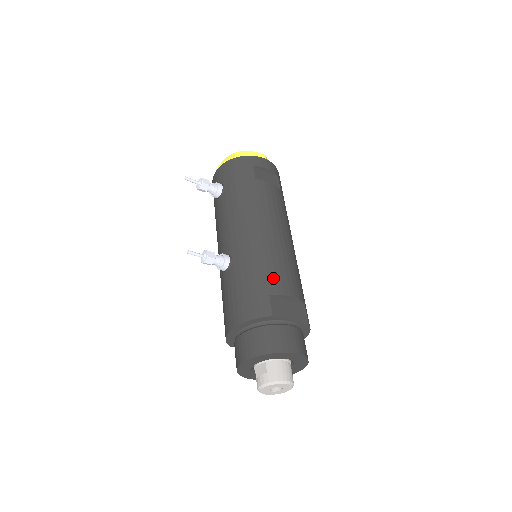
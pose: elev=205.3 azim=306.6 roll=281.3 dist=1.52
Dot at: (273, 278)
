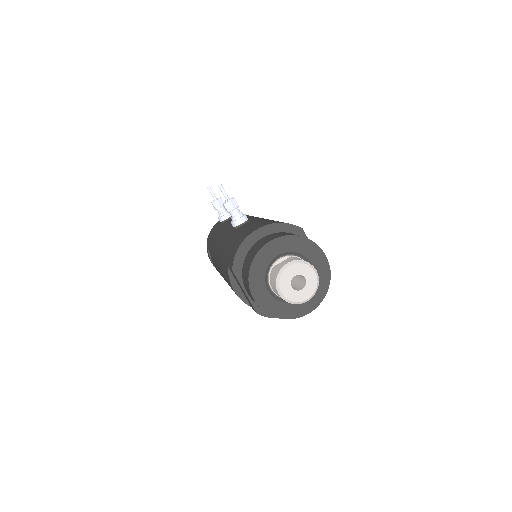
Dot at: occluded
